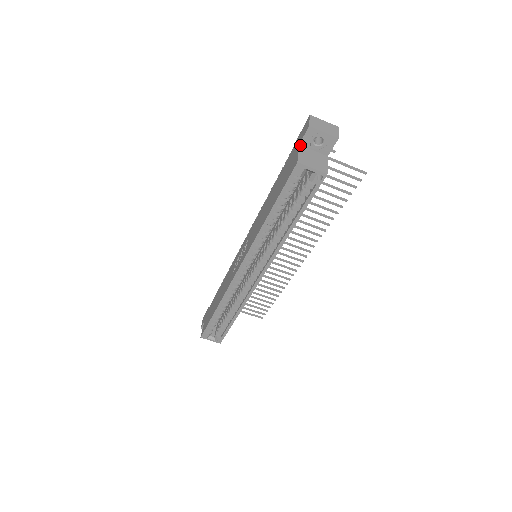
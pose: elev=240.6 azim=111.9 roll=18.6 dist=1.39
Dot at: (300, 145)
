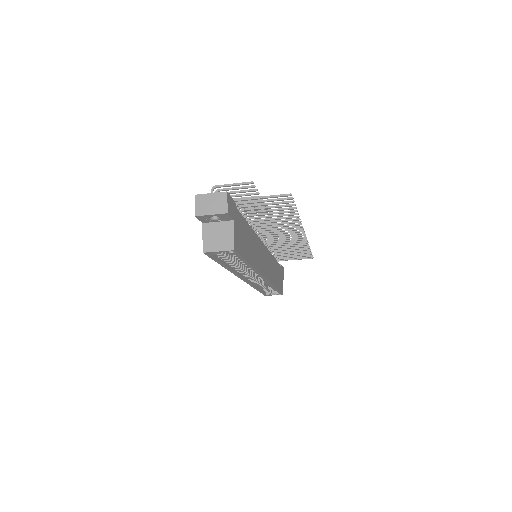
Dot at: (203, 223)
